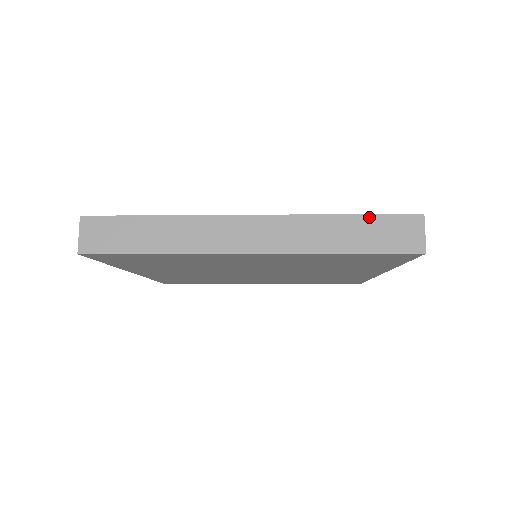
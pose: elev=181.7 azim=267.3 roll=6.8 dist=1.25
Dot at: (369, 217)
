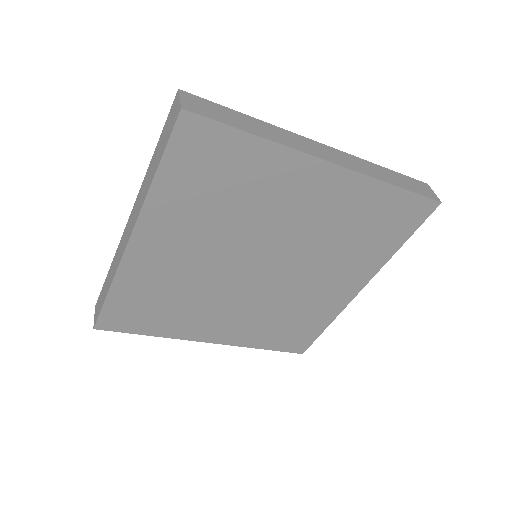
Dot at: (399, 174)
